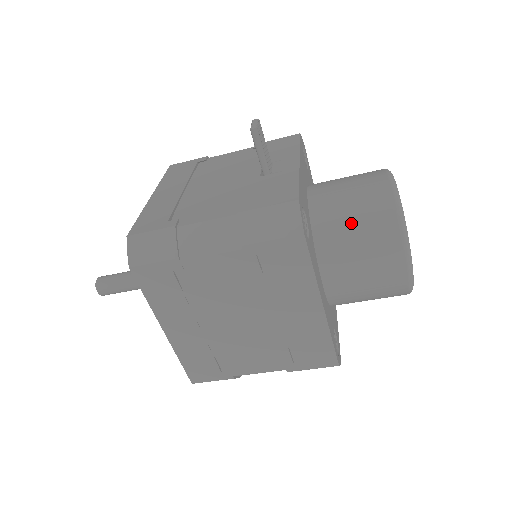
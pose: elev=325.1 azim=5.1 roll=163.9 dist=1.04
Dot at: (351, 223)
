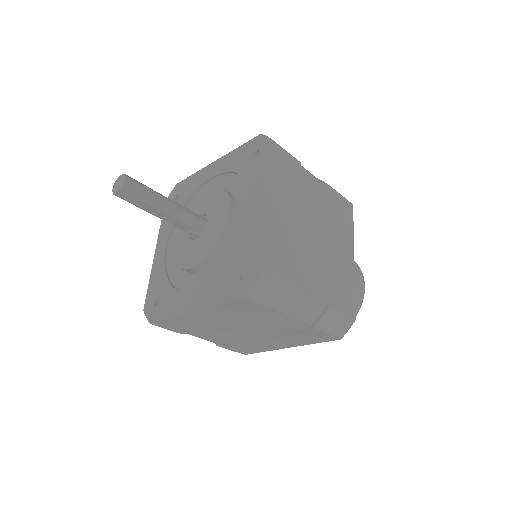
Dot at: occluded
